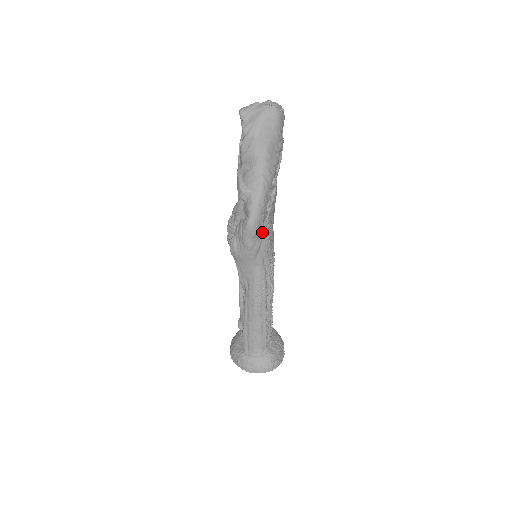
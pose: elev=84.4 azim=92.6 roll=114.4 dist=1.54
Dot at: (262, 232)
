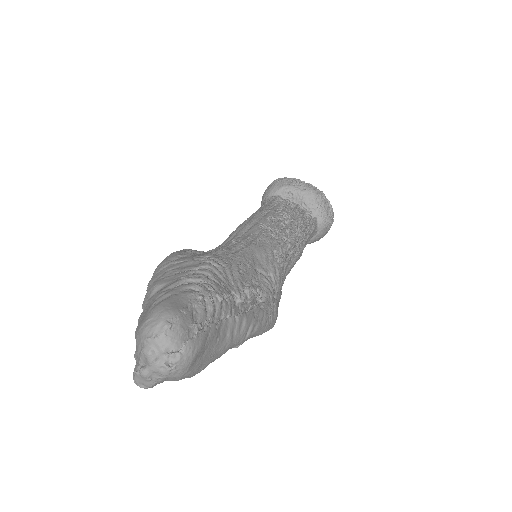
Dot at: (273, 297)
